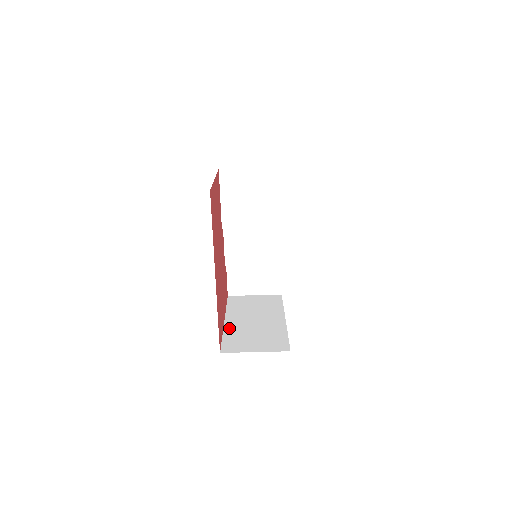
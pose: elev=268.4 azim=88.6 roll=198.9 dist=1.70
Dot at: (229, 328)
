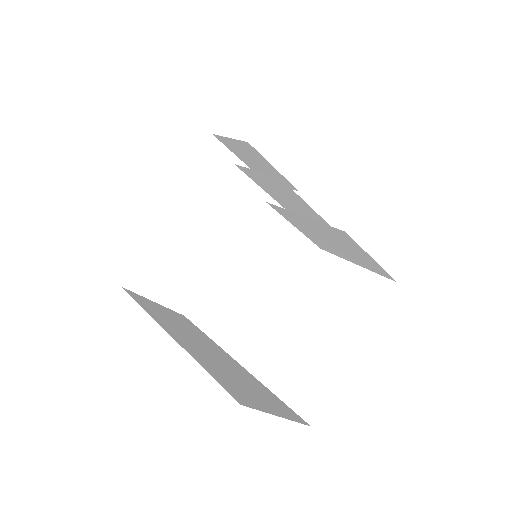
Dot at: (161, 233)
